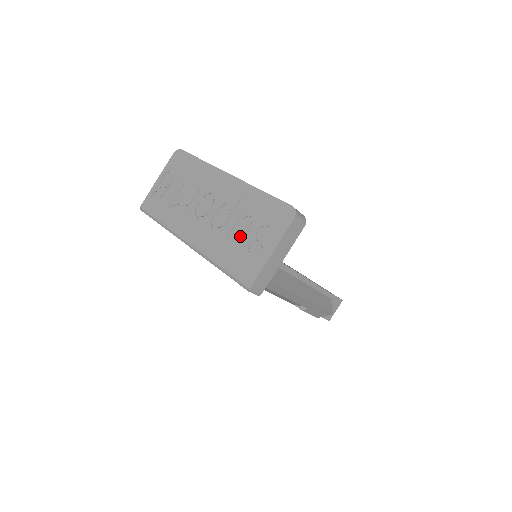
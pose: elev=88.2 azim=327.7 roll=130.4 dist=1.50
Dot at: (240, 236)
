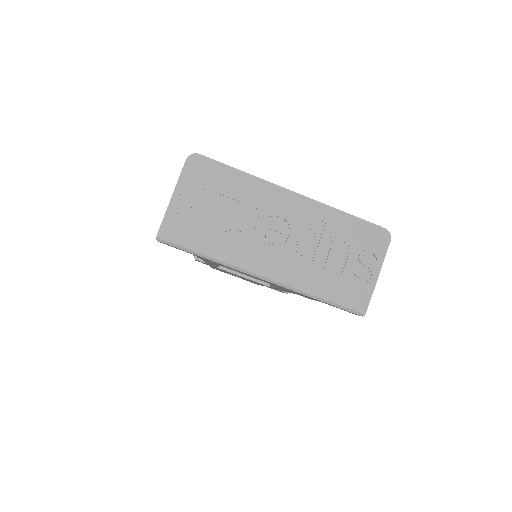
Dot at: (336, 263)
